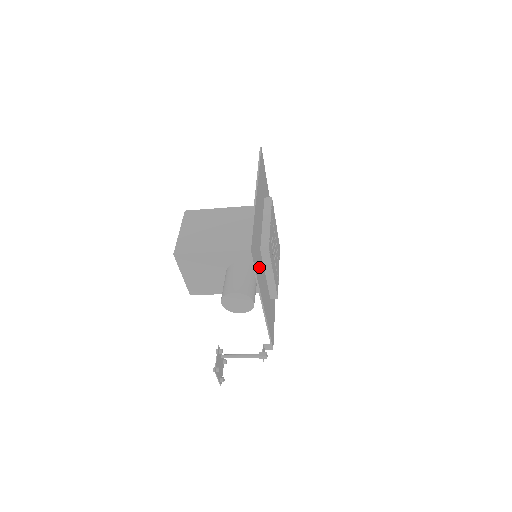
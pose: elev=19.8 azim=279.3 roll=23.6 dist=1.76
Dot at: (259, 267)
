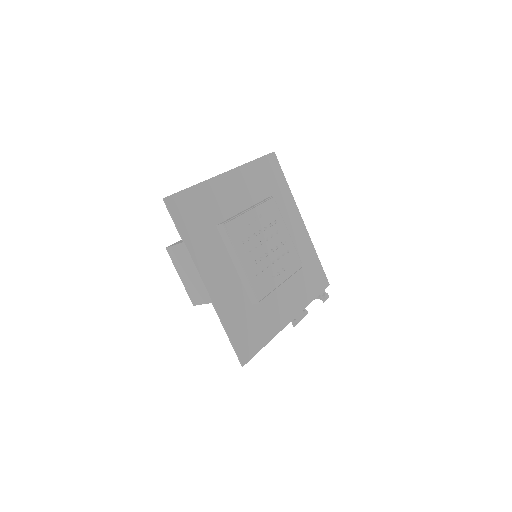
Dot at: (263, 322)
